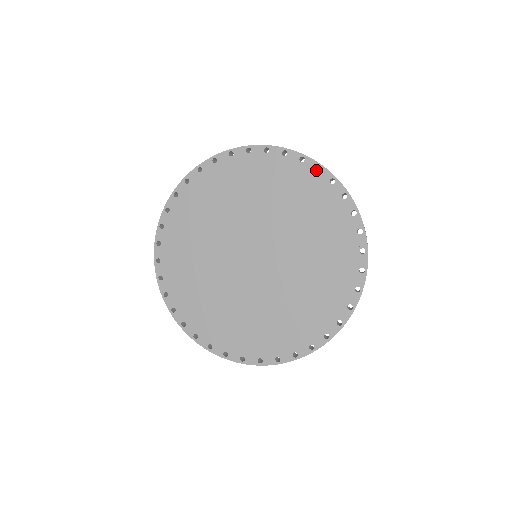
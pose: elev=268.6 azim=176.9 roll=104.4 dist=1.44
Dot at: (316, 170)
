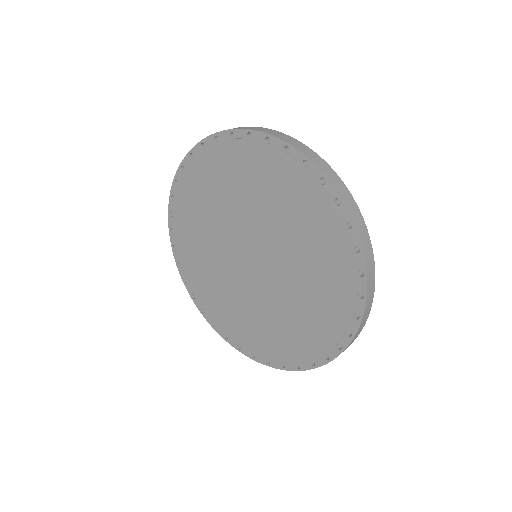
Dot at: occluded
